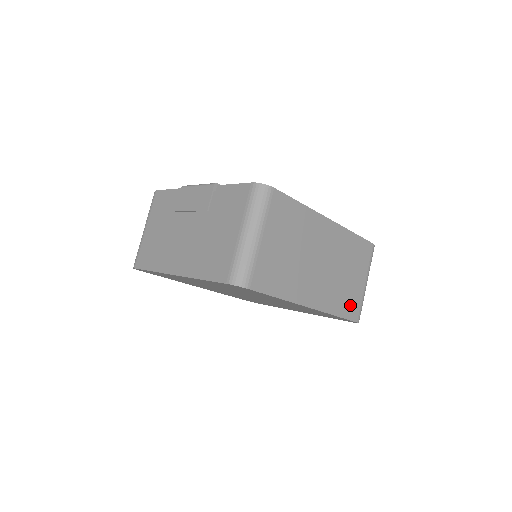
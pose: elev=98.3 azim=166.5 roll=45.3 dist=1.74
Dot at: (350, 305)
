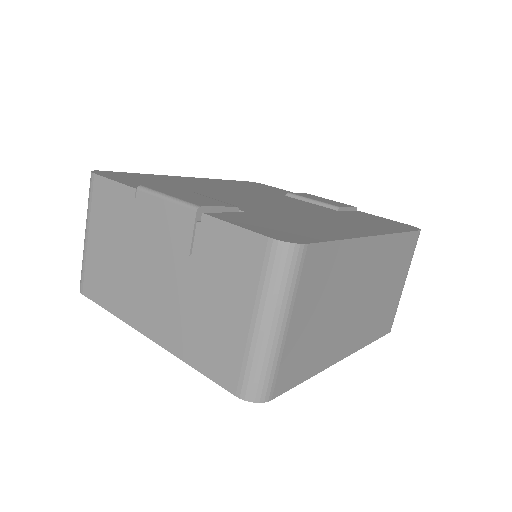
Dot at: (385, 320)
